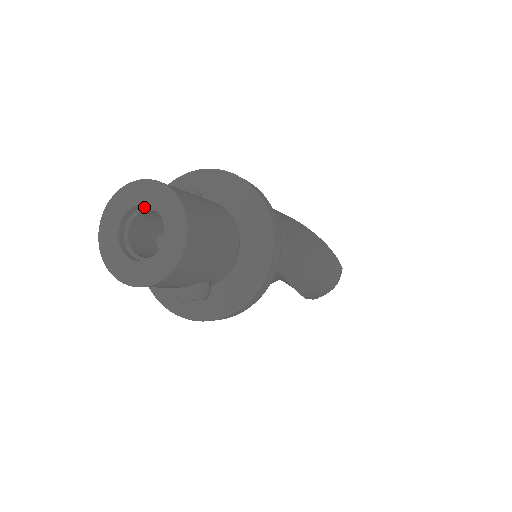
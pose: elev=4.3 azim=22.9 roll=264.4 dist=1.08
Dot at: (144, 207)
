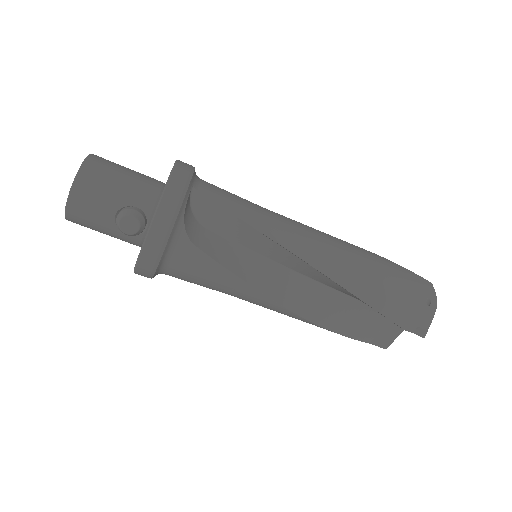
Dot at: occluded
